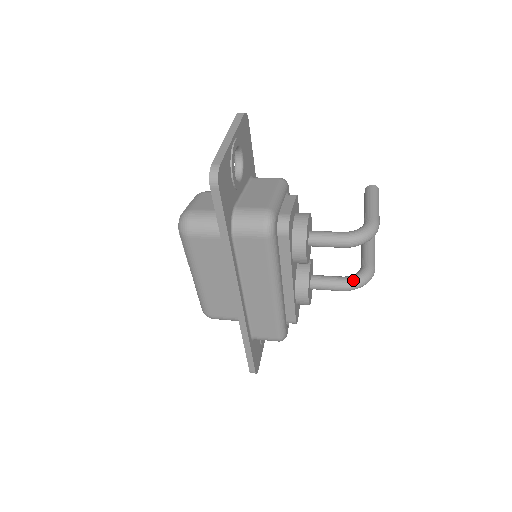
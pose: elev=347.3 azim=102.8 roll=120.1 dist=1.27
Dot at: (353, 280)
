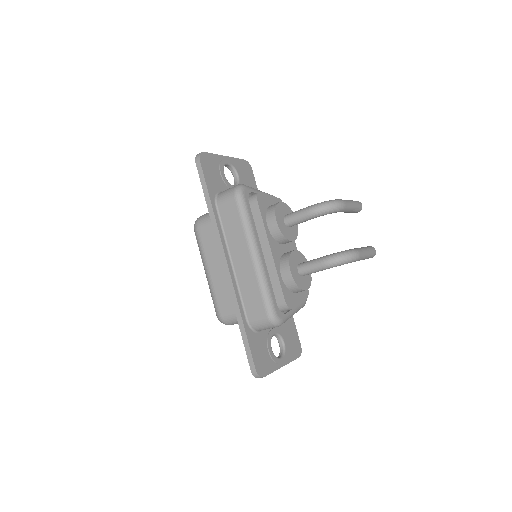
Dot at: (331, 254)
